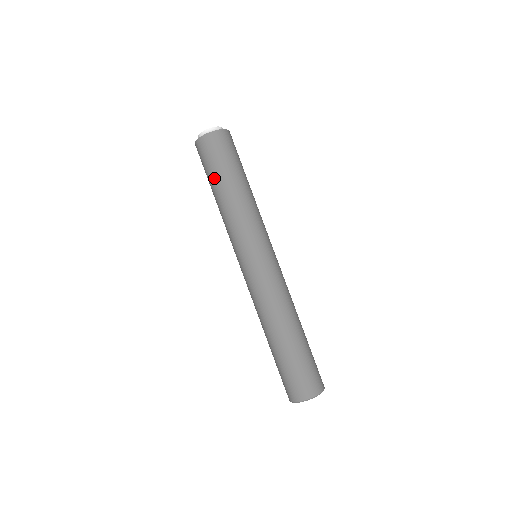
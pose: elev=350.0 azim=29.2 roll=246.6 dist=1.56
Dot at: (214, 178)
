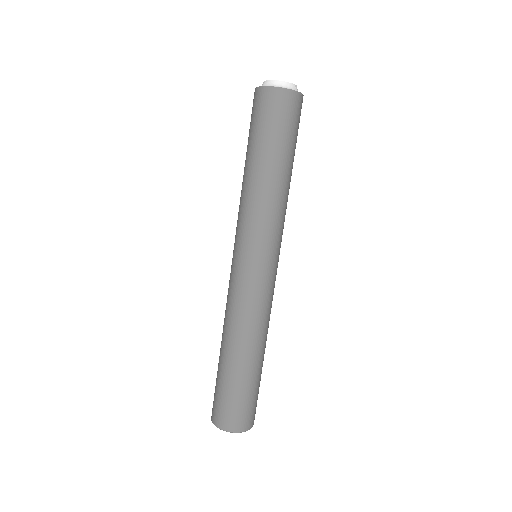
Dot at: (255, 145)
